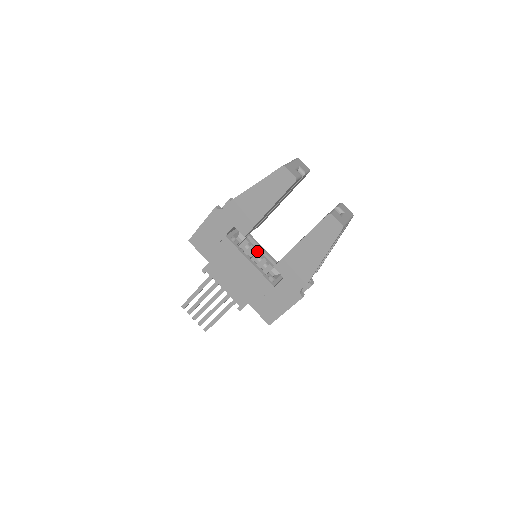
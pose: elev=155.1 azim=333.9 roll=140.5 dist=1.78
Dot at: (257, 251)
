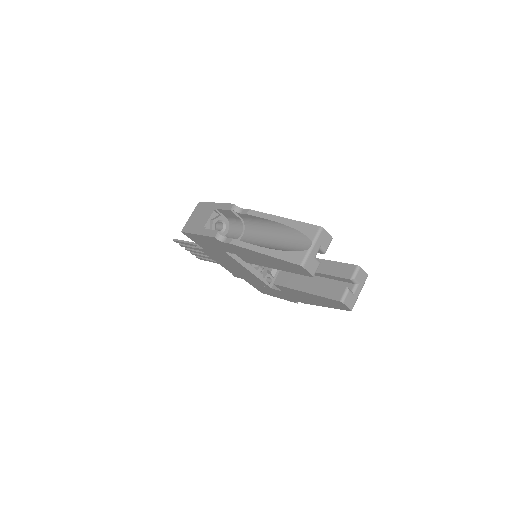
Dot at: occluded
